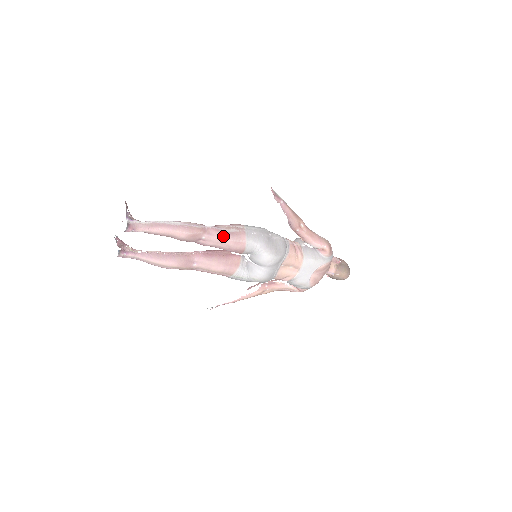
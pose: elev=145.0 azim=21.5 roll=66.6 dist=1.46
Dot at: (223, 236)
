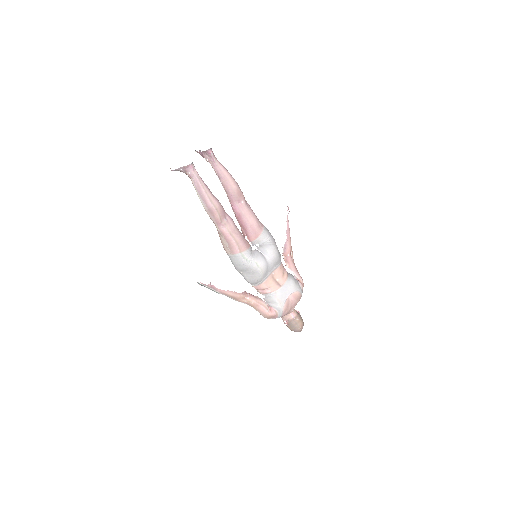
Dot at: (253, 212)
